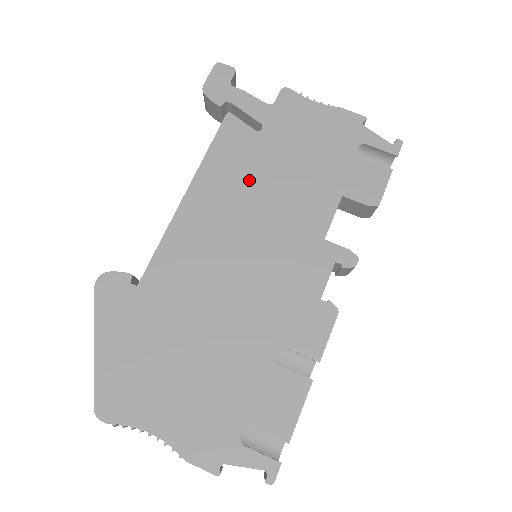
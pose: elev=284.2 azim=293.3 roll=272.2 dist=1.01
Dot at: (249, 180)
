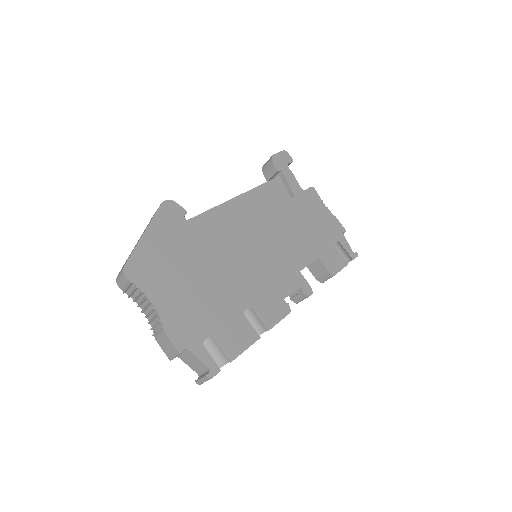
Dot at: (275, 215)
